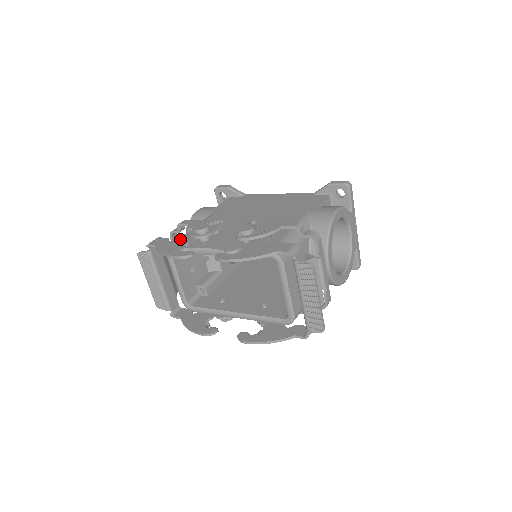
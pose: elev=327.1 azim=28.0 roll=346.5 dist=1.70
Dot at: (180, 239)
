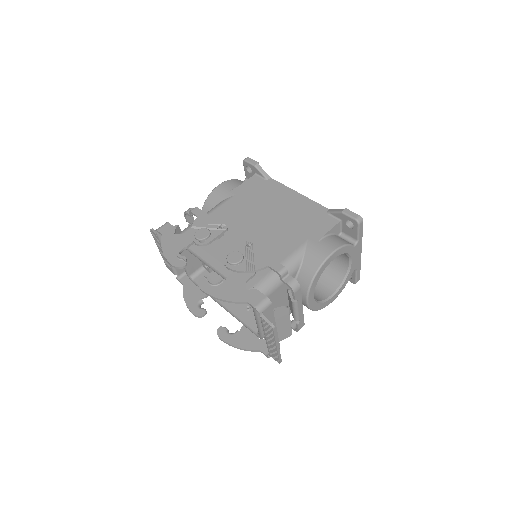
Dot at: (183, 236)
